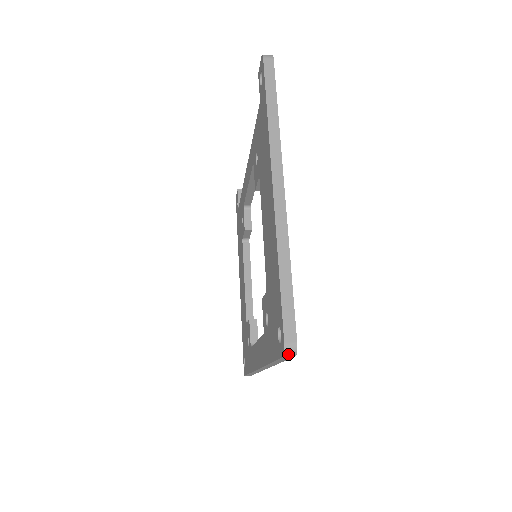
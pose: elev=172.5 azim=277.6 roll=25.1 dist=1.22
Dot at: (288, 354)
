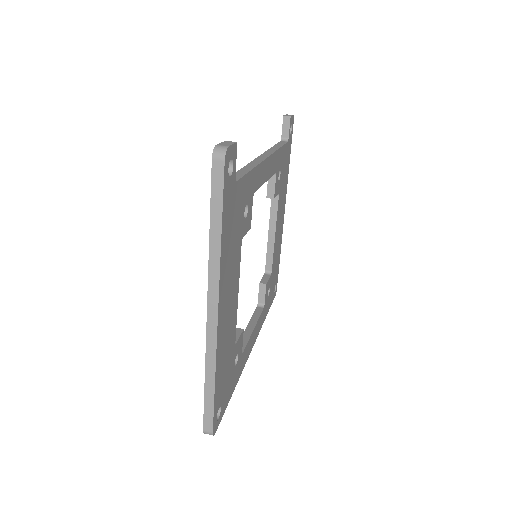
Dot at: (208, 433)
